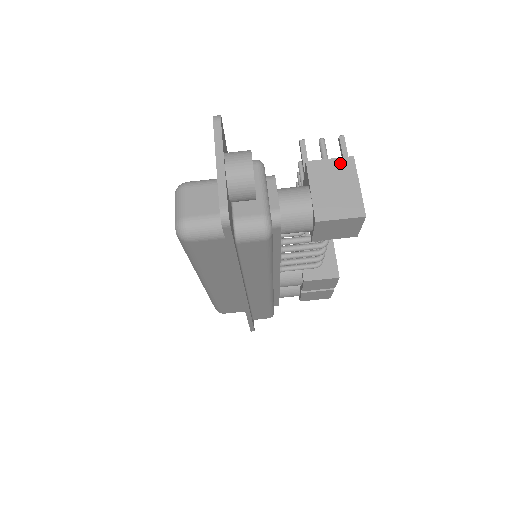
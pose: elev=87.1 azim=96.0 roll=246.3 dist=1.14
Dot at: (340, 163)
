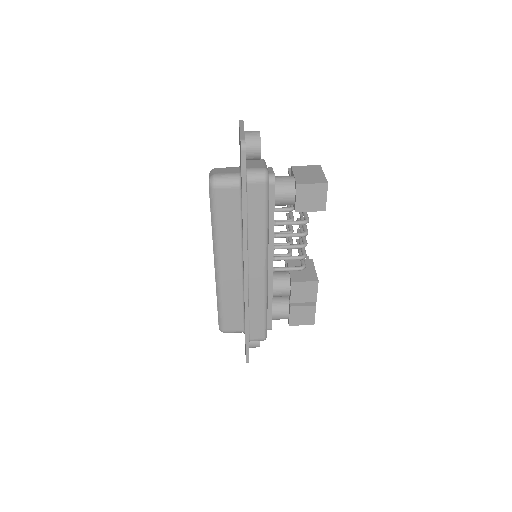
Dot at: (312, 167)
